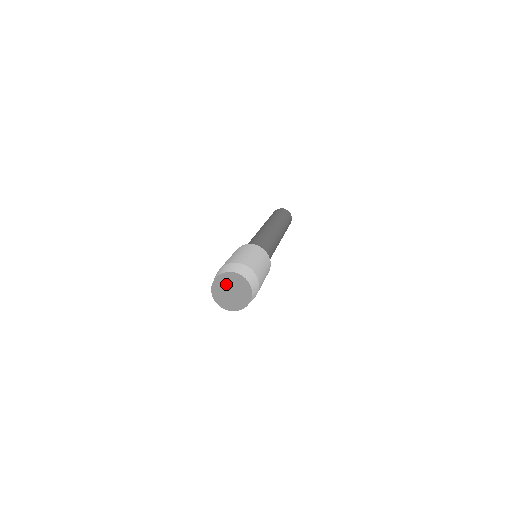
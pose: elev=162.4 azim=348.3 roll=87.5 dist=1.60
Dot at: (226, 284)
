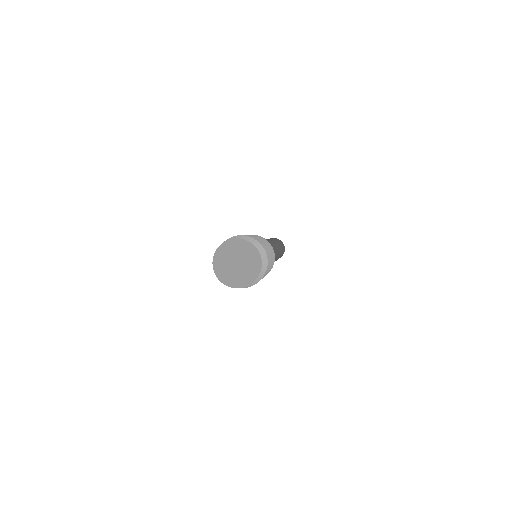
Dot at: (226, 262)
